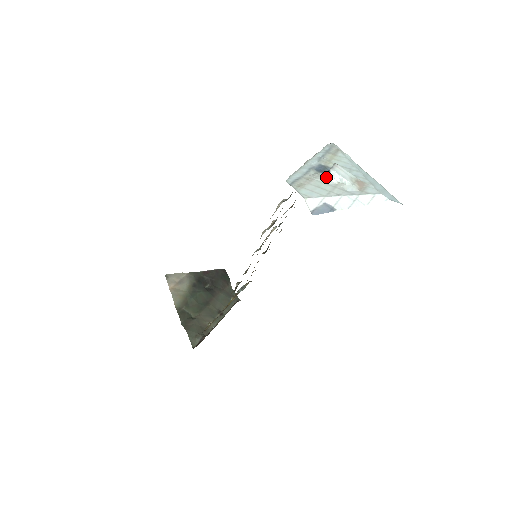
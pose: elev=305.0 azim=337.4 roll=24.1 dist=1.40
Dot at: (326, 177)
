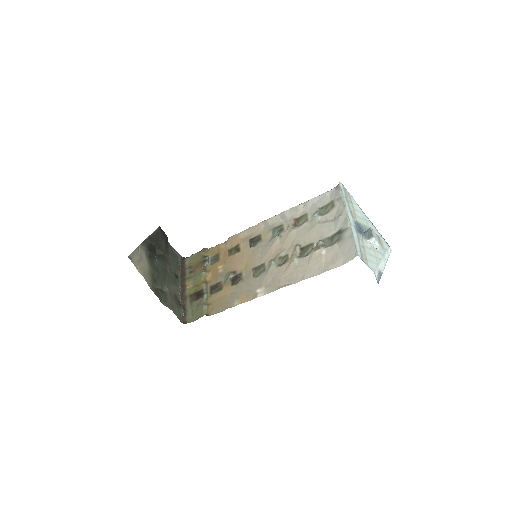
Dot at: (367, 240)
